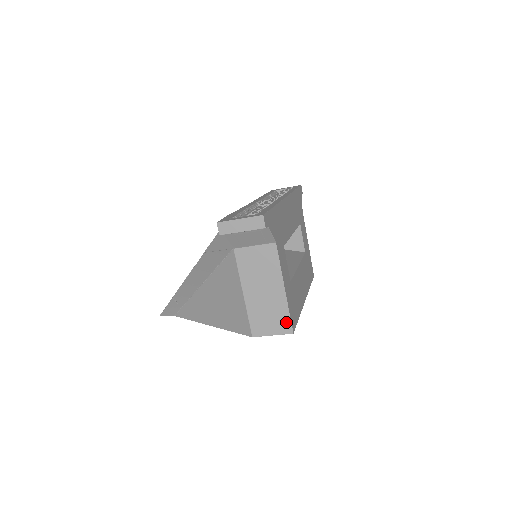
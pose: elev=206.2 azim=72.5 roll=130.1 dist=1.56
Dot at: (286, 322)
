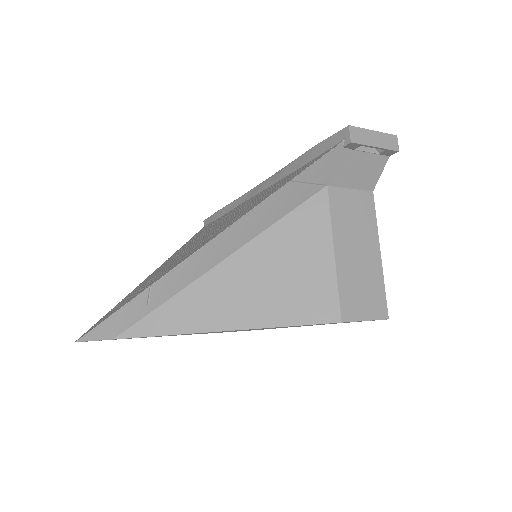
Dot at: (381, 301)
